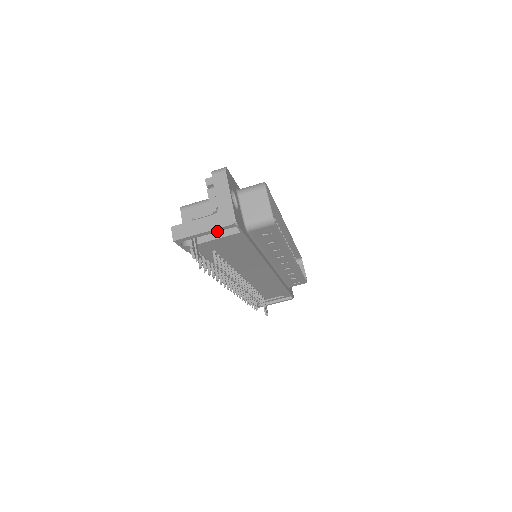
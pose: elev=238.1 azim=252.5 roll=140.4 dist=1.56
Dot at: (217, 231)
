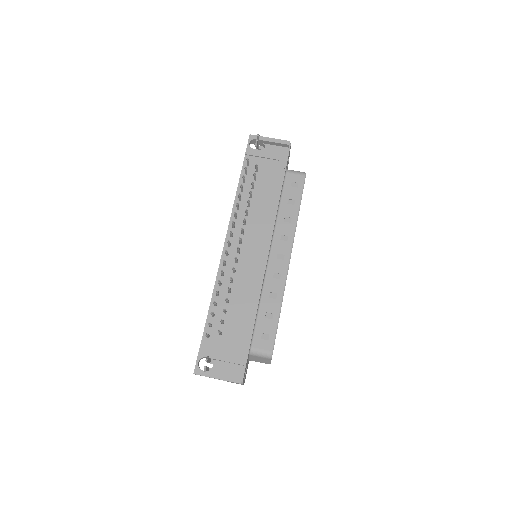
Dot at: (277, 143)
